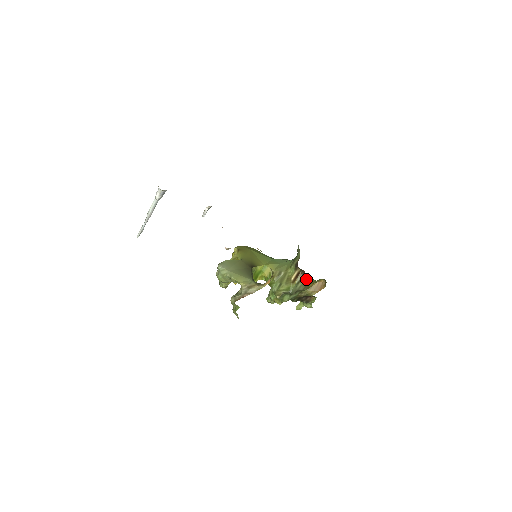
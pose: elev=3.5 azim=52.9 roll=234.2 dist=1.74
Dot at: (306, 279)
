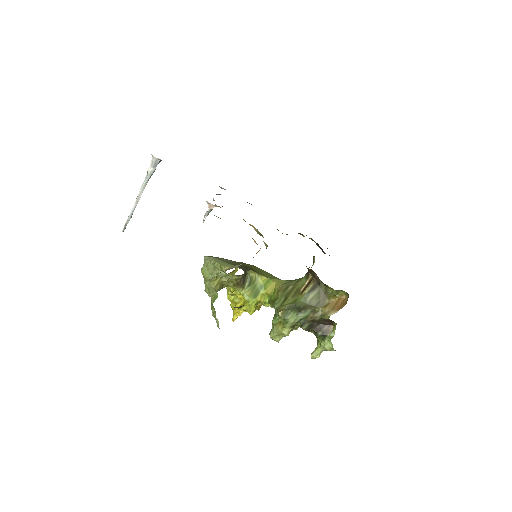
Dot at: (320, 289)
